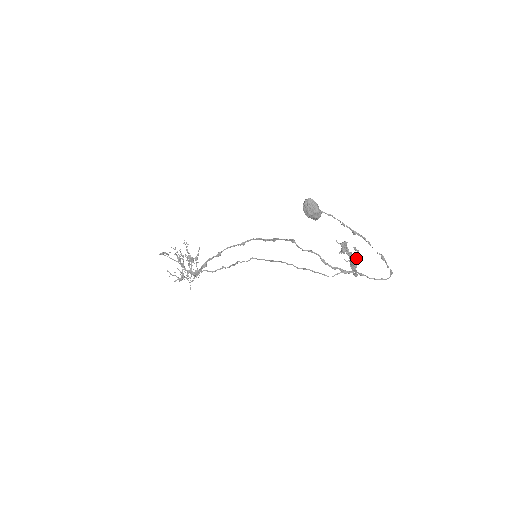
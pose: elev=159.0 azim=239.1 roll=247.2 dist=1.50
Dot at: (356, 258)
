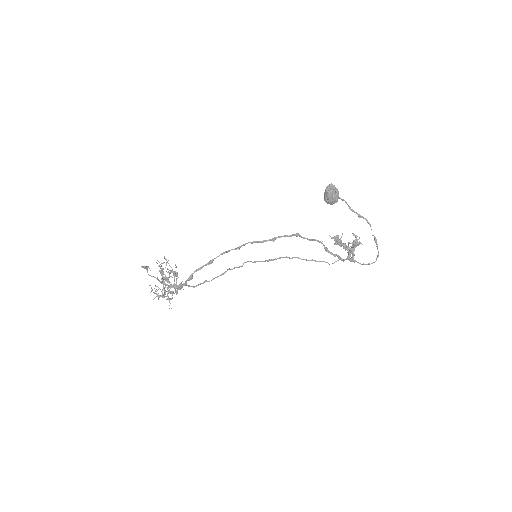
Dot at: (355, 242)
